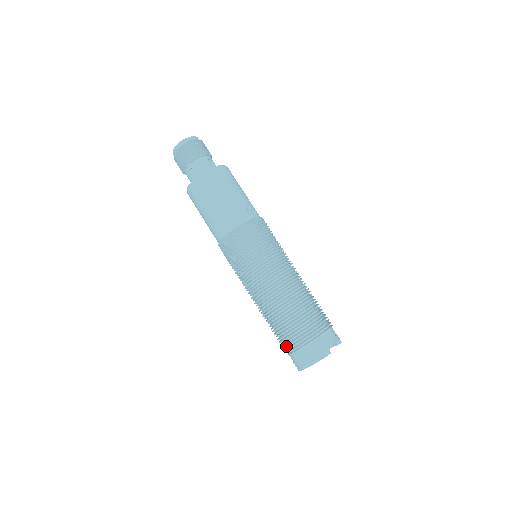
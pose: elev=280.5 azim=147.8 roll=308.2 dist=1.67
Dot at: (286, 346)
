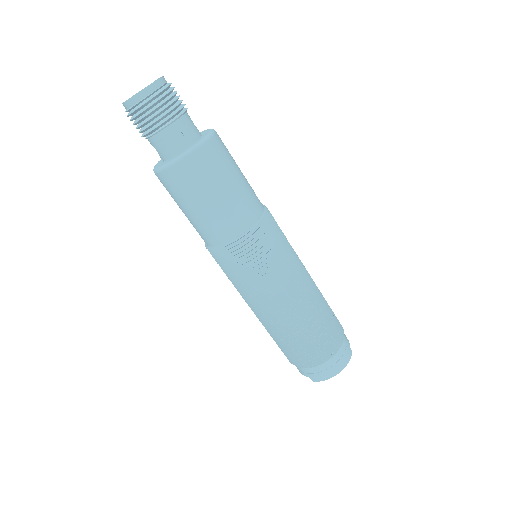
Dot at: (311, 359)
